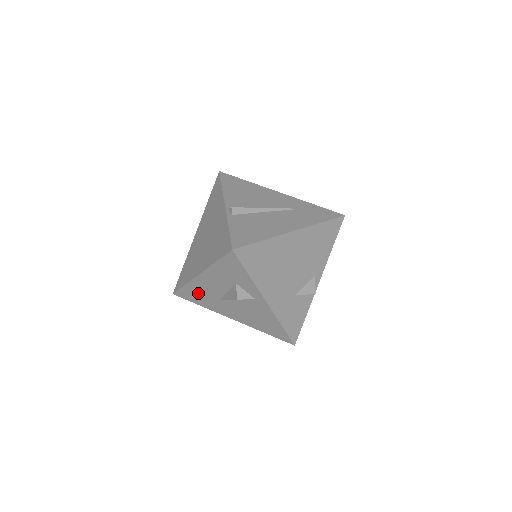
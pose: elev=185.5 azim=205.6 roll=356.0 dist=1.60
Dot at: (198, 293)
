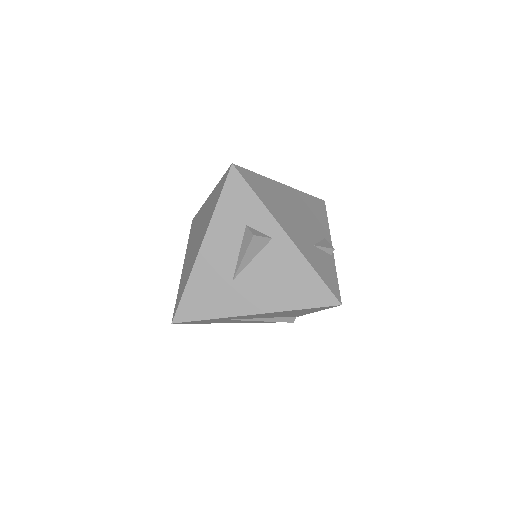
Dot at: (204, 290)
